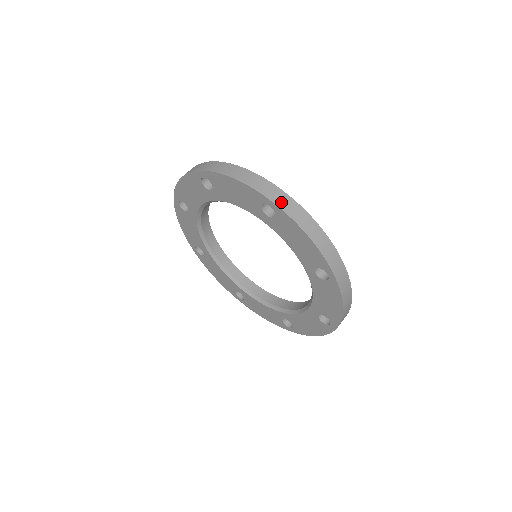
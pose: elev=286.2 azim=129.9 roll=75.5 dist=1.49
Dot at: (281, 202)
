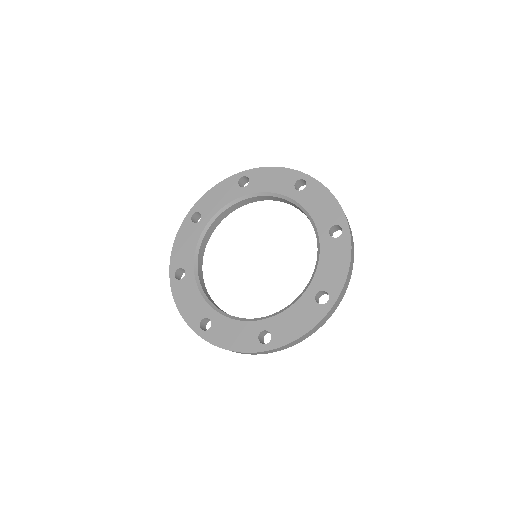
Dot at: occluded
